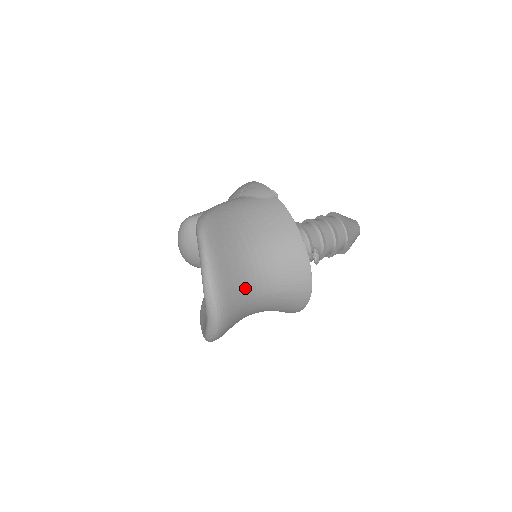
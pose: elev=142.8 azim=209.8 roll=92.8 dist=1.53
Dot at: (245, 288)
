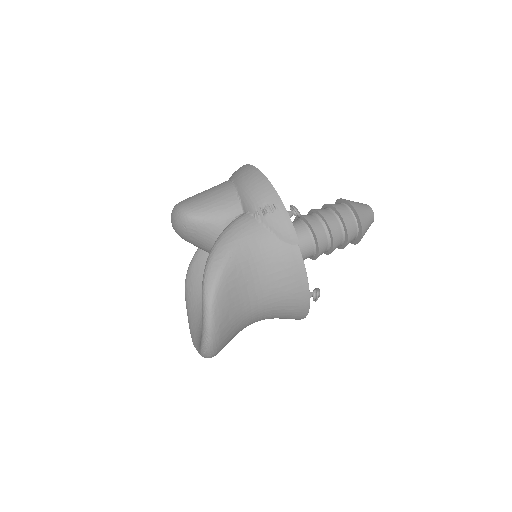
Dot at: occluded
